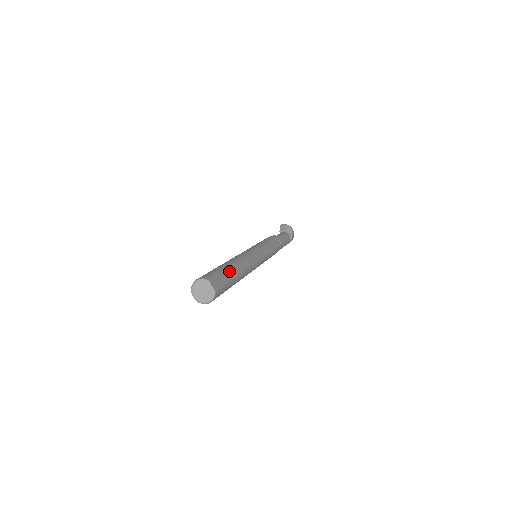
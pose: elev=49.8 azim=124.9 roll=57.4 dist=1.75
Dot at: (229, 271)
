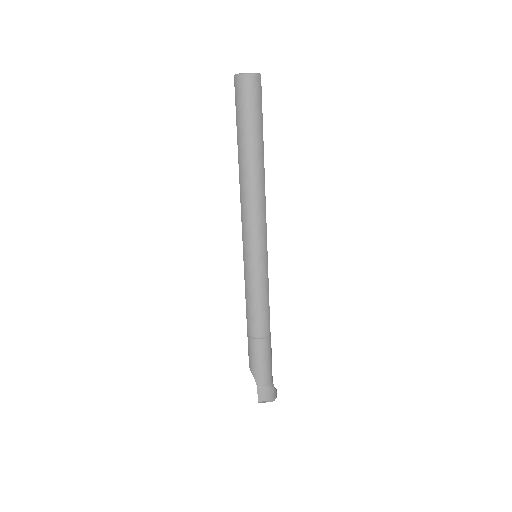
Dot at: occluded
